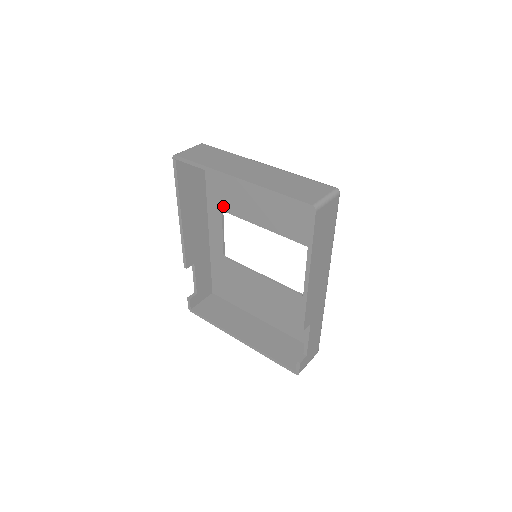
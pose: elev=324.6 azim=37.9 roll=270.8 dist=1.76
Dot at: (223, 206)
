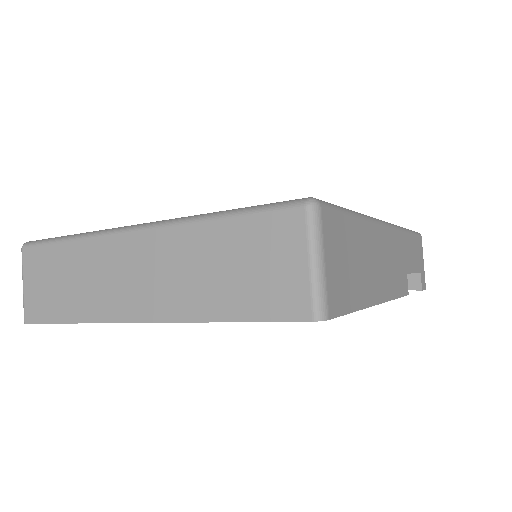
Dot at: occluded
